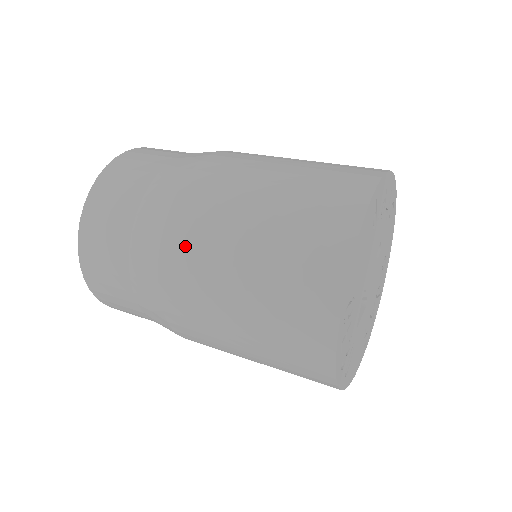
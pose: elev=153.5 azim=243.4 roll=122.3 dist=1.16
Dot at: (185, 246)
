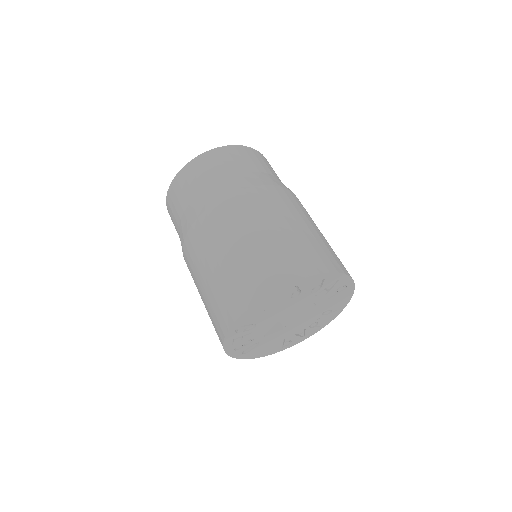
Dot at: (199, 236)
